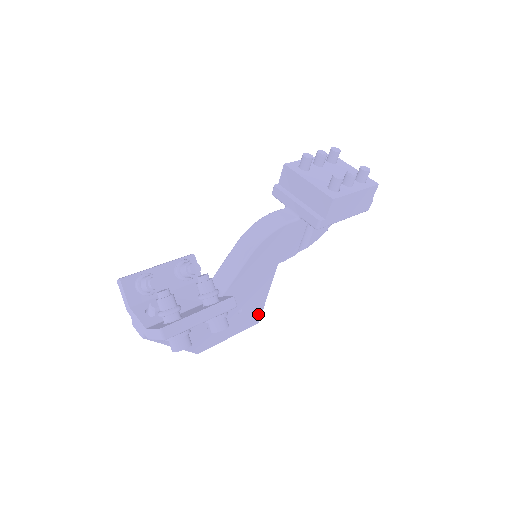
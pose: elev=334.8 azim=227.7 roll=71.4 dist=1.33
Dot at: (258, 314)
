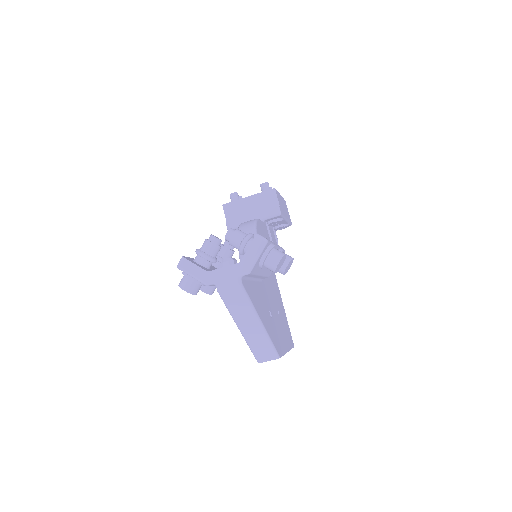
Dot at: (289, 331)
